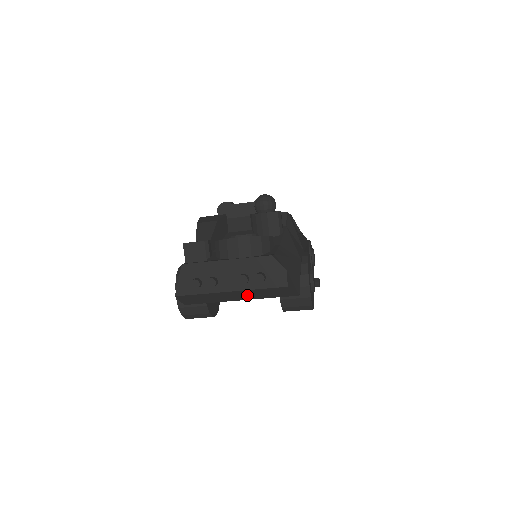
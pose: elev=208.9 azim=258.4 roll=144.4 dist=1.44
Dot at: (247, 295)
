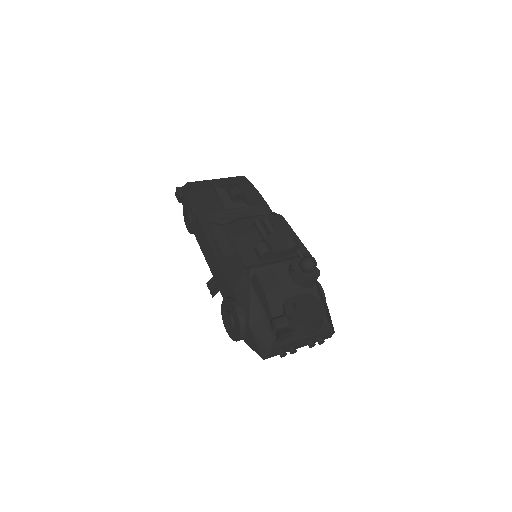
Dot at: occluded
